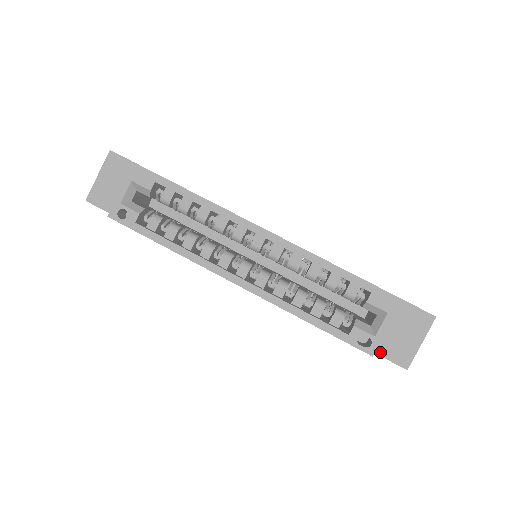
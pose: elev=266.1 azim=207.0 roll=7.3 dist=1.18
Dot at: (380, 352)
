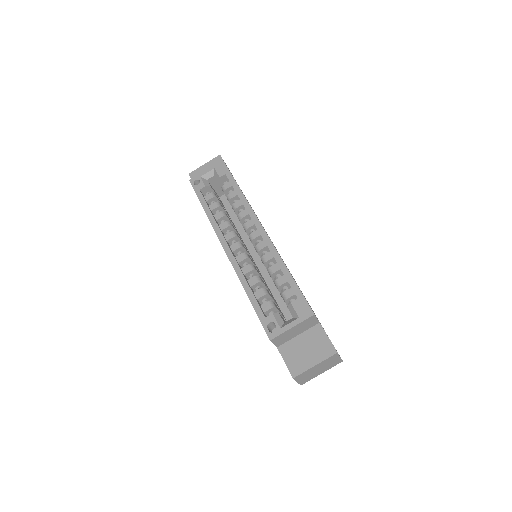
Dot at: (283, 354)
